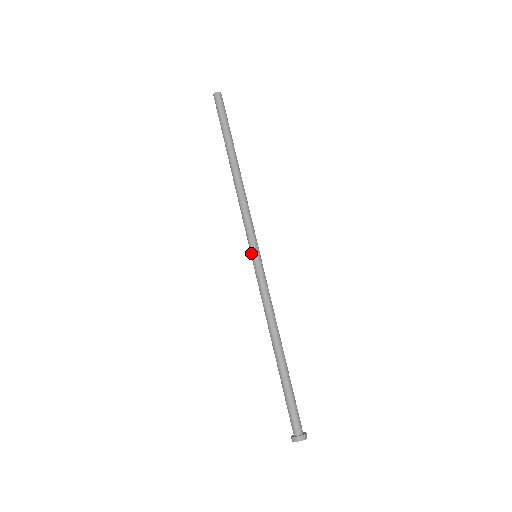
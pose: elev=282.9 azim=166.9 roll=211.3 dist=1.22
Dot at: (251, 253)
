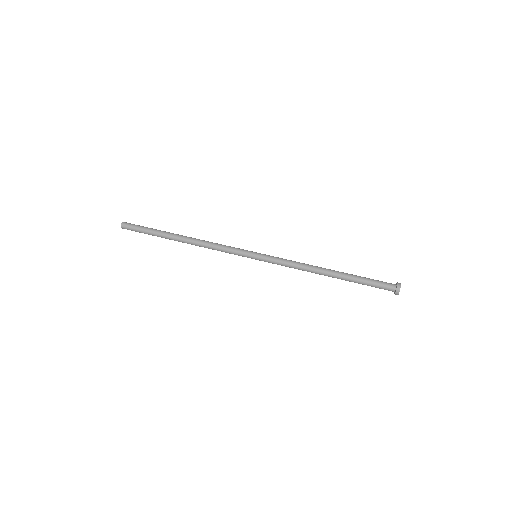
Dot at: (252, 257)
